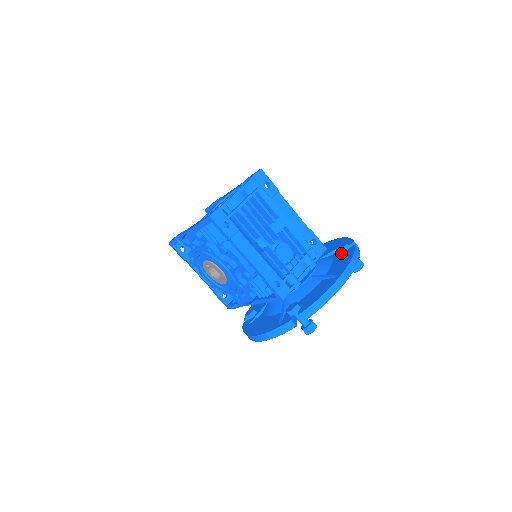
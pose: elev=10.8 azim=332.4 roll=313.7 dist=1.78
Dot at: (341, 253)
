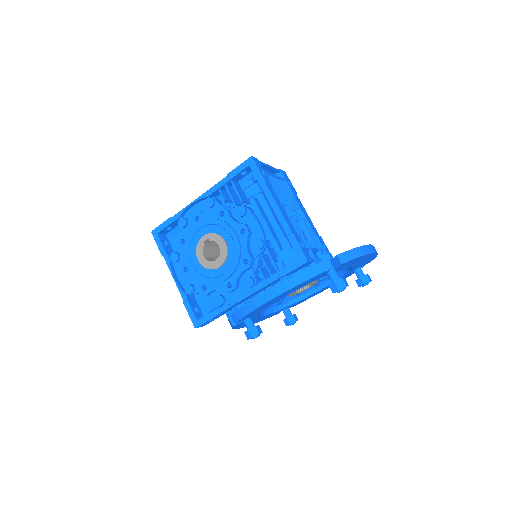
Dot at: occluded
